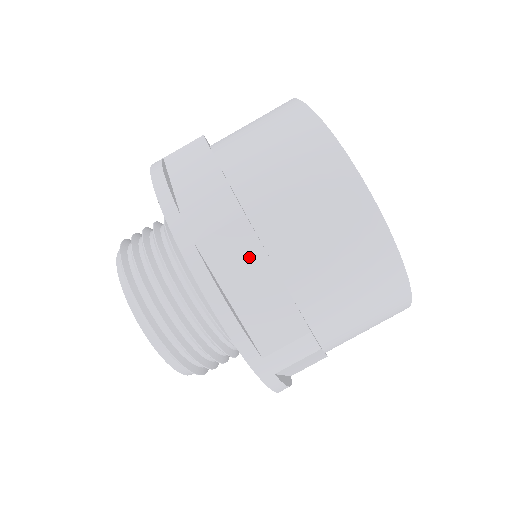
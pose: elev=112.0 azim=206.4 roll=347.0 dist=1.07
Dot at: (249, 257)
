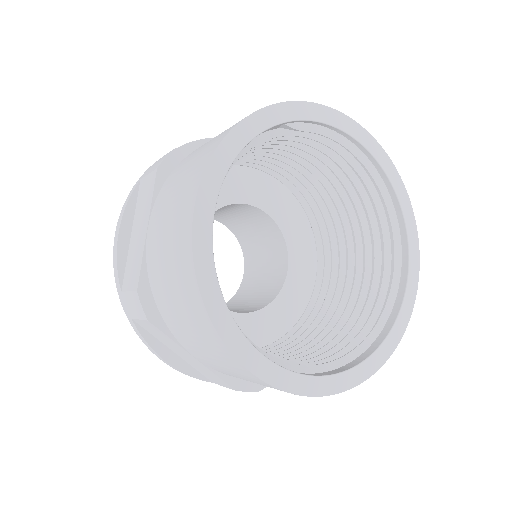
Dot at: (168, 340)
